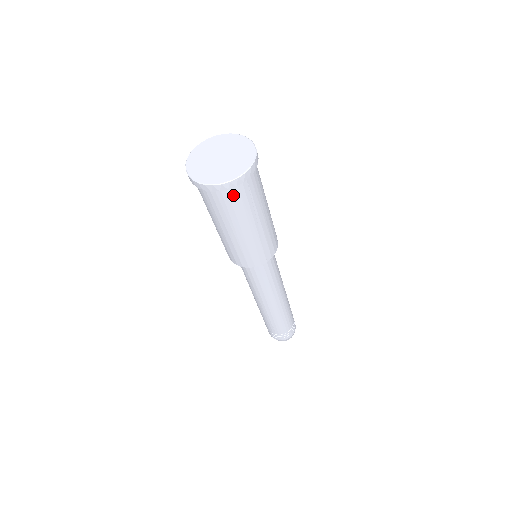
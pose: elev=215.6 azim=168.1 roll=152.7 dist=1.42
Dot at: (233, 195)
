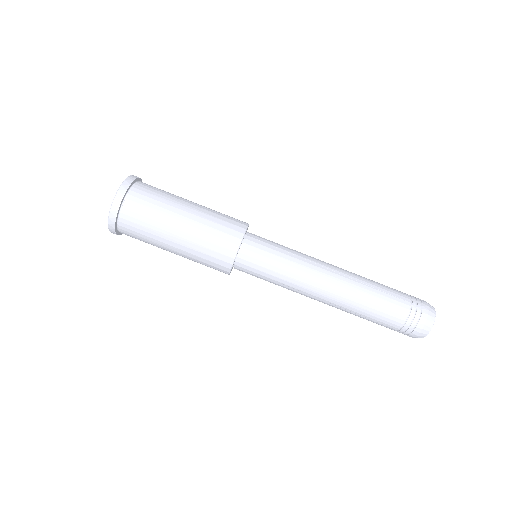
Dot at: (147, 186)
